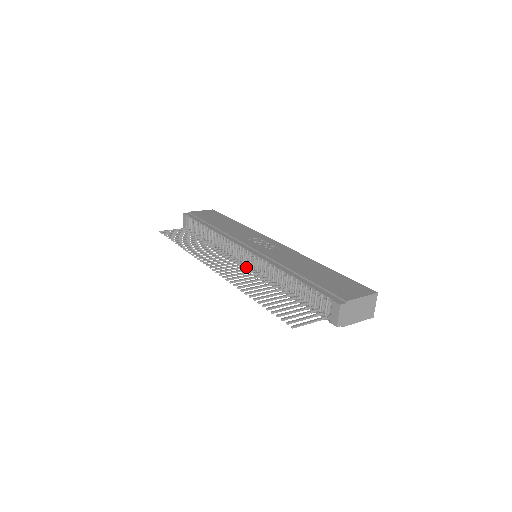
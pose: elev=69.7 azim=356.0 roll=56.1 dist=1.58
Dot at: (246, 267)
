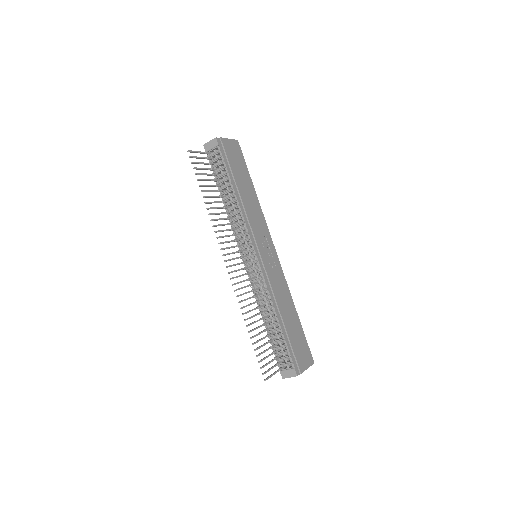
Dot at: (247, 269)
